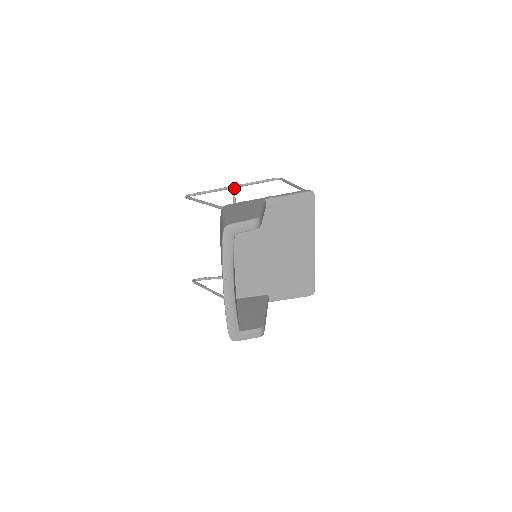
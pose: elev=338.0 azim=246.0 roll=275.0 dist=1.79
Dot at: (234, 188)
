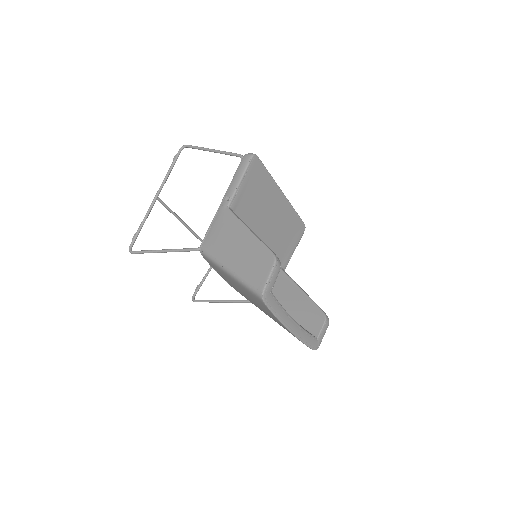
Dot at: (158, 198)
